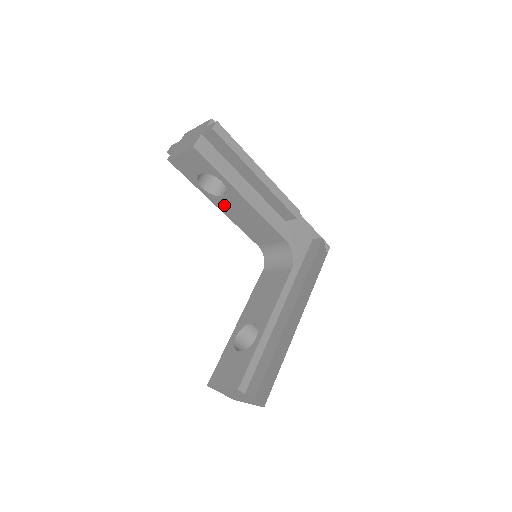
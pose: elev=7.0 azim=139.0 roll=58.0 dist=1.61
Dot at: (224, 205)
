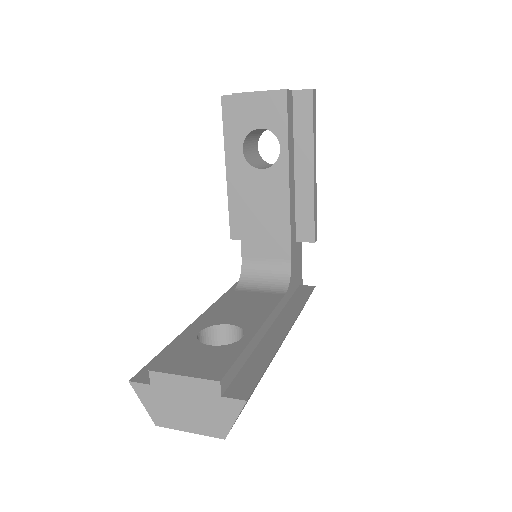
Dot at: (250, 183)
